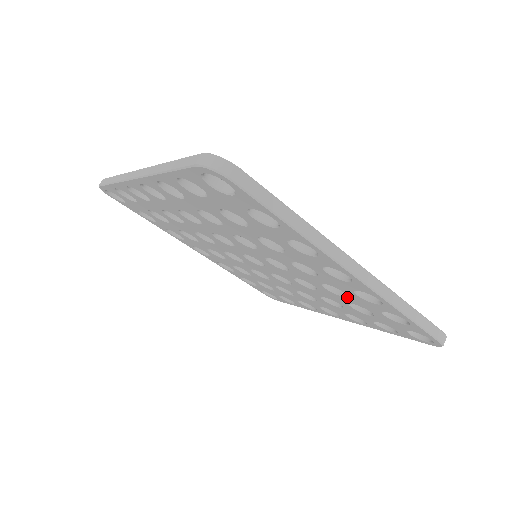
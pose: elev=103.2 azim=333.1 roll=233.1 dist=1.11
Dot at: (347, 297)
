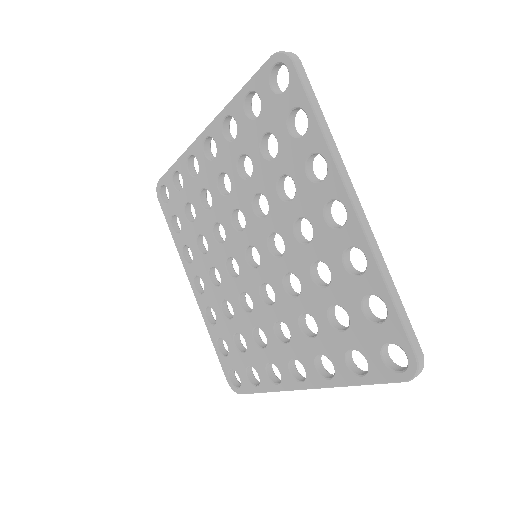
Dot at: (330, 285)
